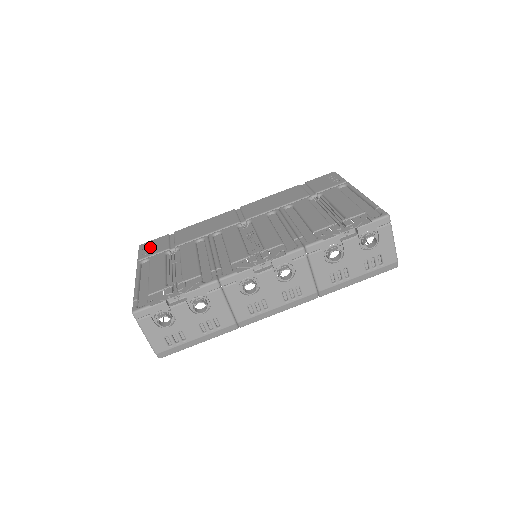
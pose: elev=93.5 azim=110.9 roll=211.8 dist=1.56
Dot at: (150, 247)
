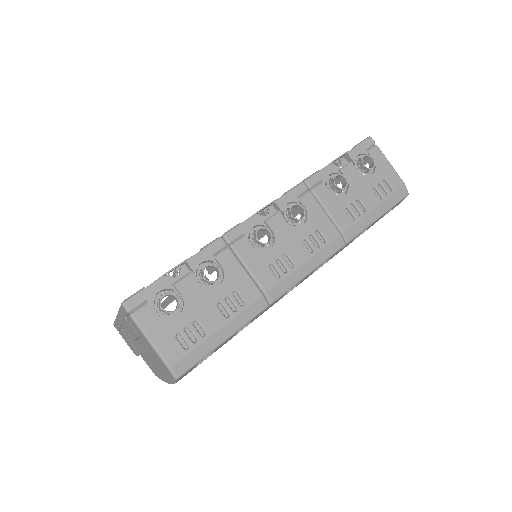
Dot at: occluded
